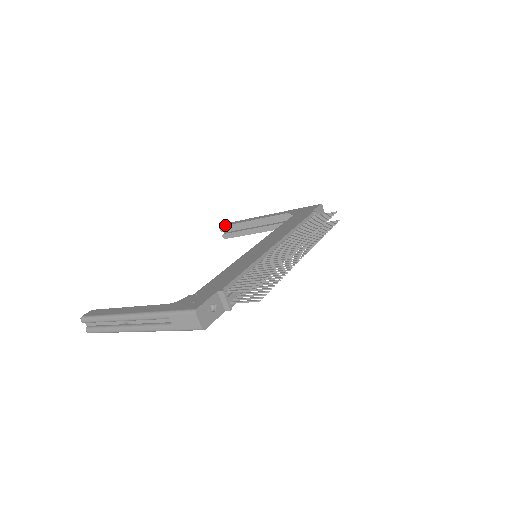
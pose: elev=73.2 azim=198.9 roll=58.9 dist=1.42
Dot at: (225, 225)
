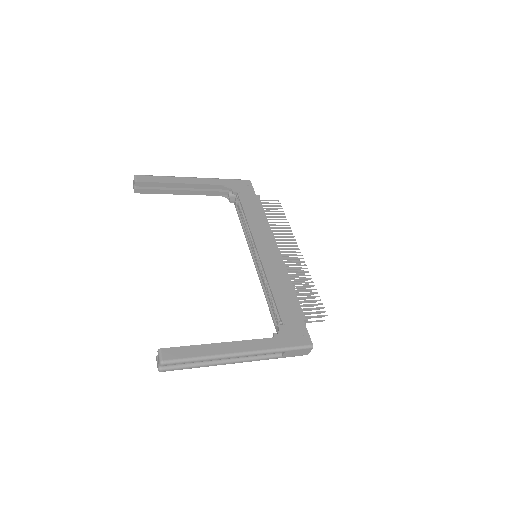
Dot at: (144, 181)
